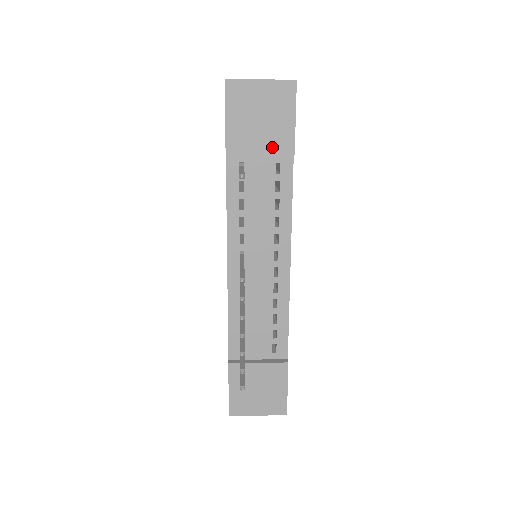
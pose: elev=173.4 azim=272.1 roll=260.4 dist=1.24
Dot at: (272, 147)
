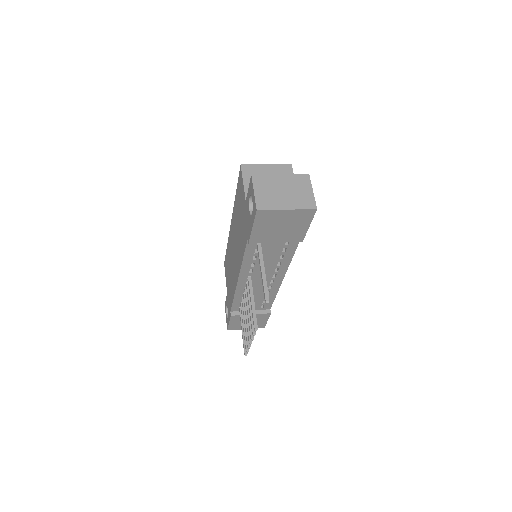
Dot at: (286, 239)
